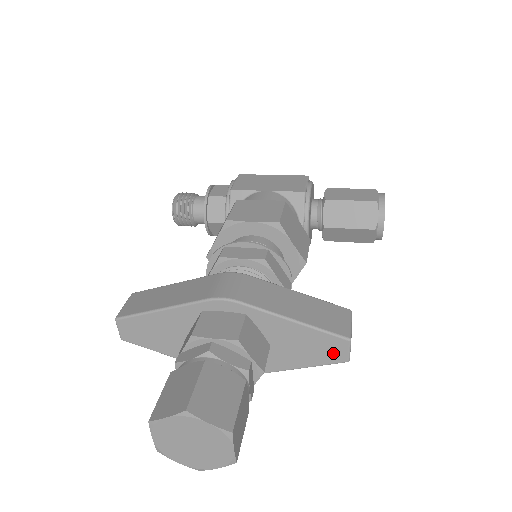
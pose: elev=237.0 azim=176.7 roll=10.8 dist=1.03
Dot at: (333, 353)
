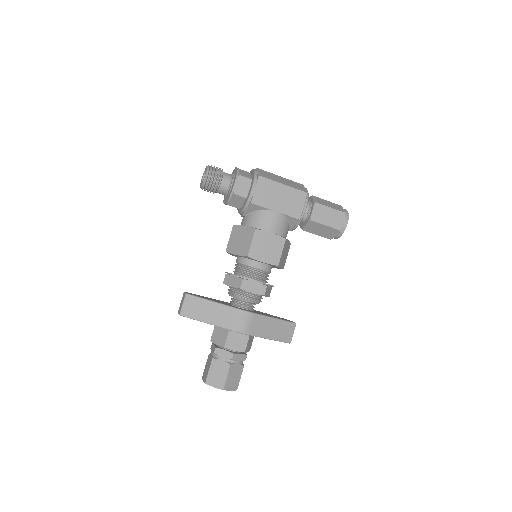
Dot at: occluded
